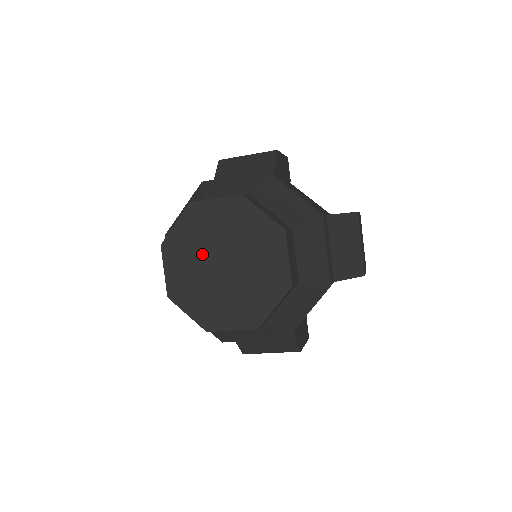
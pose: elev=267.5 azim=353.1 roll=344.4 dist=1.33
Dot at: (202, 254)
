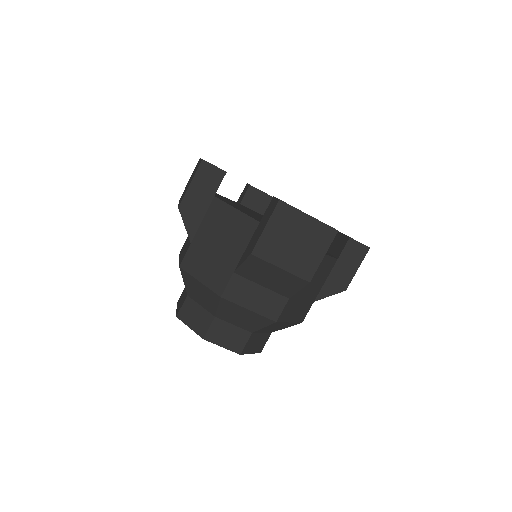
Dot at: occluded
